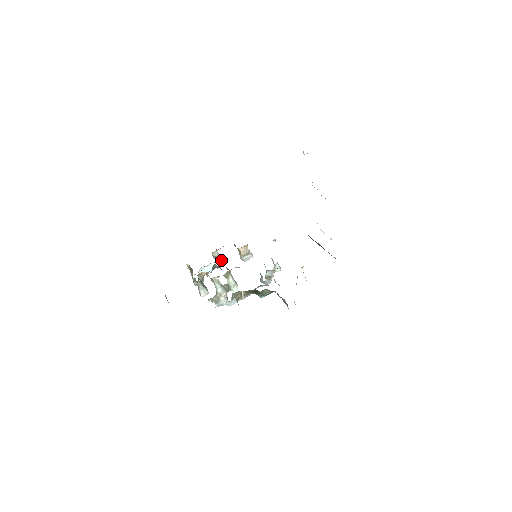
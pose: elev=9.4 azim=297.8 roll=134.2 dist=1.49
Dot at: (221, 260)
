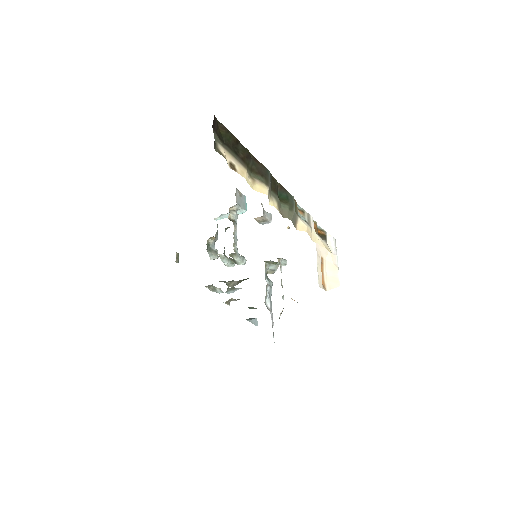
Dot at: (242, 209)
